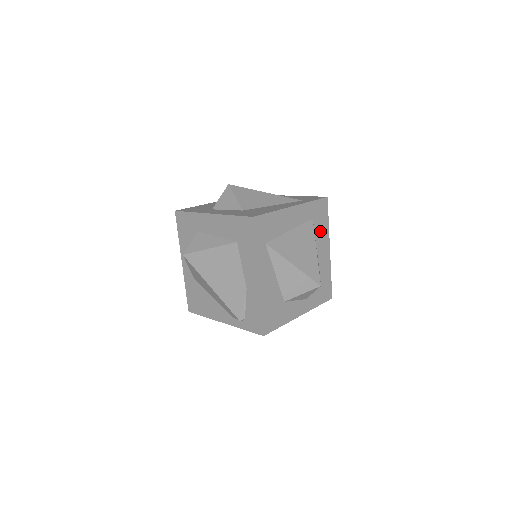
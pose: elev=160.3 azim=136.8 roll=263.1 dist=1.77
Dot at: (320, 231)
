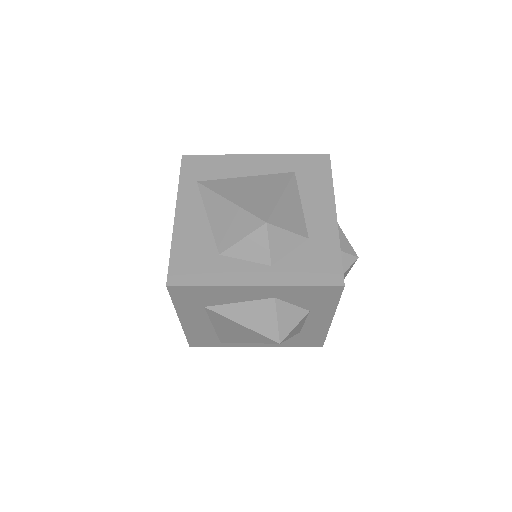
Dot at: (312, 188)
